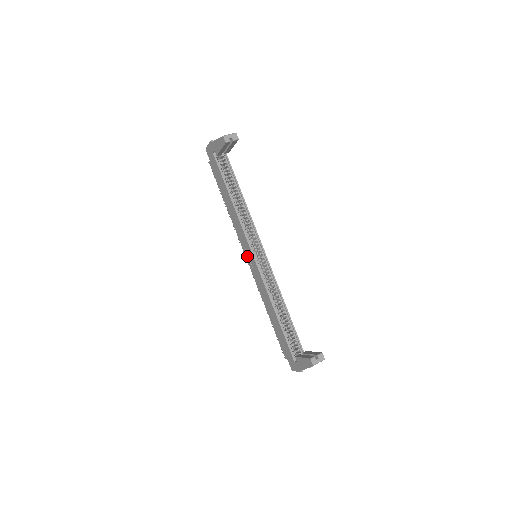
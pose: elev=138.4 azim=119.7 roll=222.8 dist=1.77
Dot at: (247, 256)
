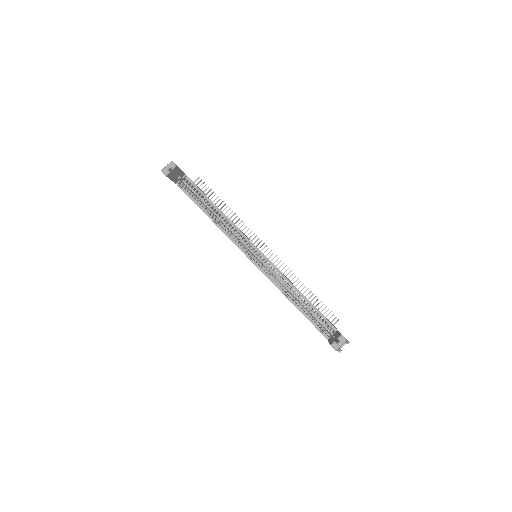
Dot at: occluded
